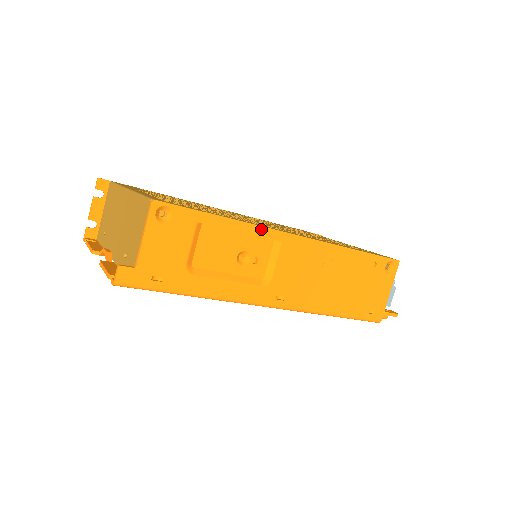
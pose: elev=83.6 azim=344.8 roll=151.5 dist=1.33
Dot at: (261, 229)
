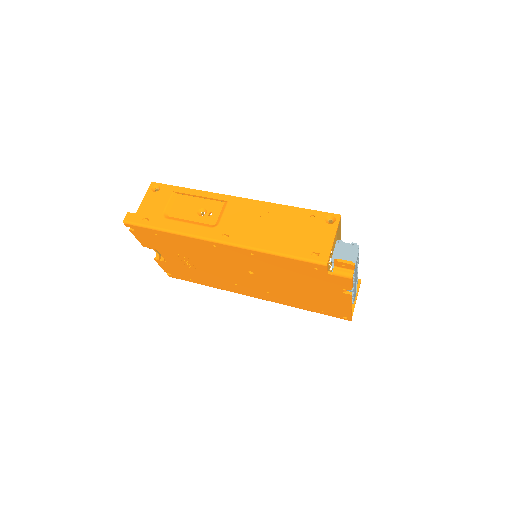
Dot at: (213, 194)
